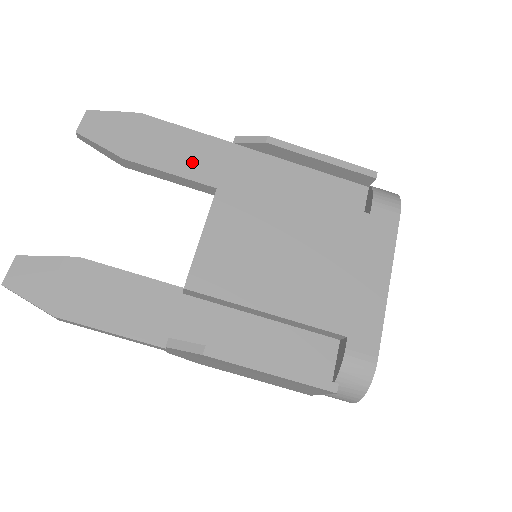
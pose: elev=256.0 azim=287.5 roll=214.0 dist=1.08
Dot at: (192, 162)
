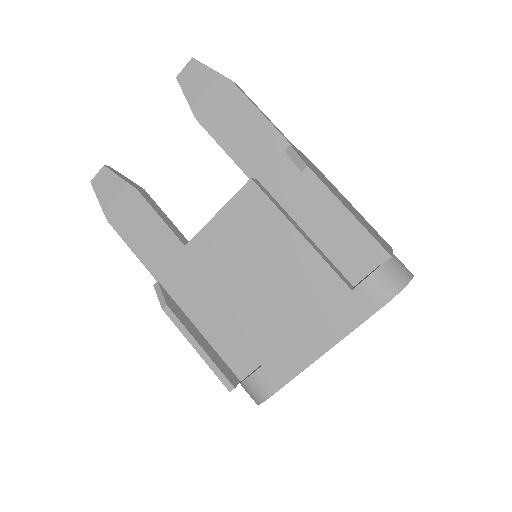
Dot at: (247, 149)
